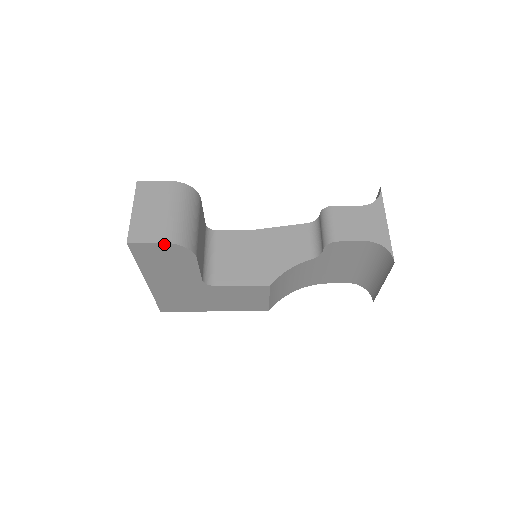
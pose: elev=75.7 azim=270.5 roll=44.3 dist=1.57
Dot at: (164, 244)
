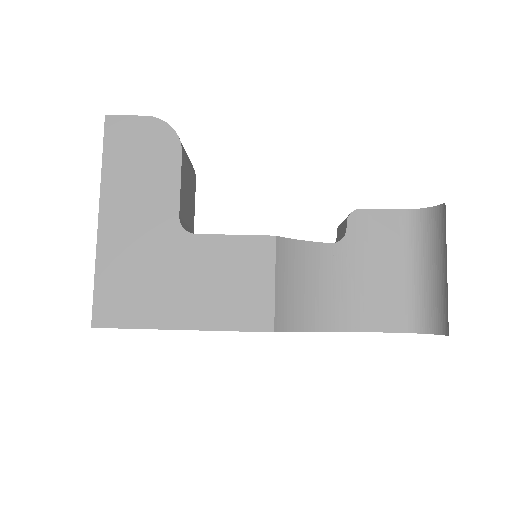
Dot at: (148, 120)
